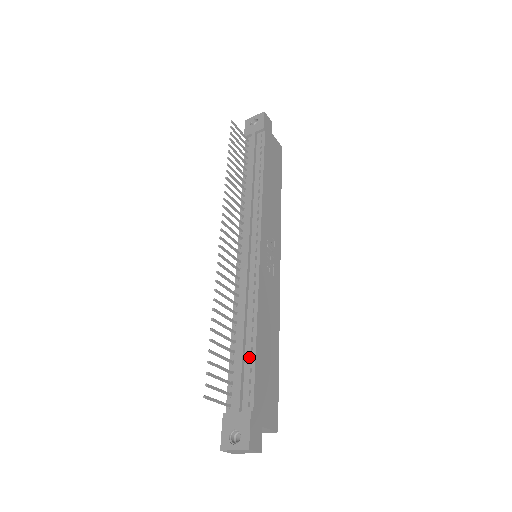
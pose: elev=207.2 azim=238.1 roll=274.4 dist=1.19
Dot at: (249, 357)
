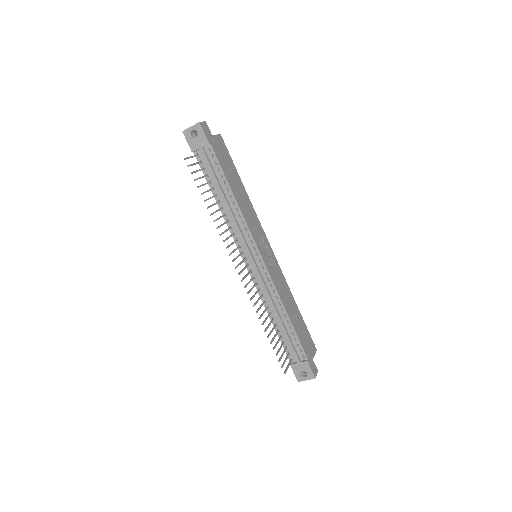
Dot at: (291, 332)
